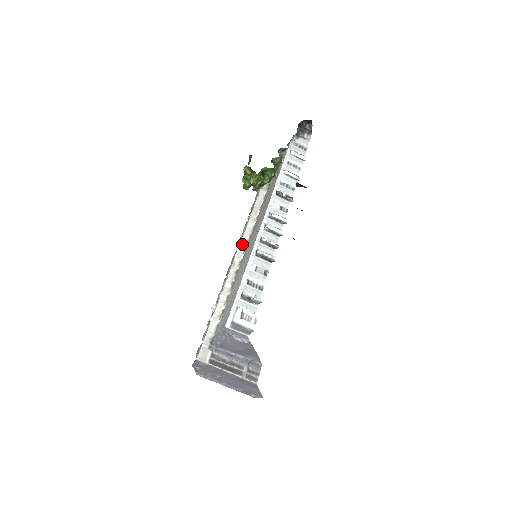
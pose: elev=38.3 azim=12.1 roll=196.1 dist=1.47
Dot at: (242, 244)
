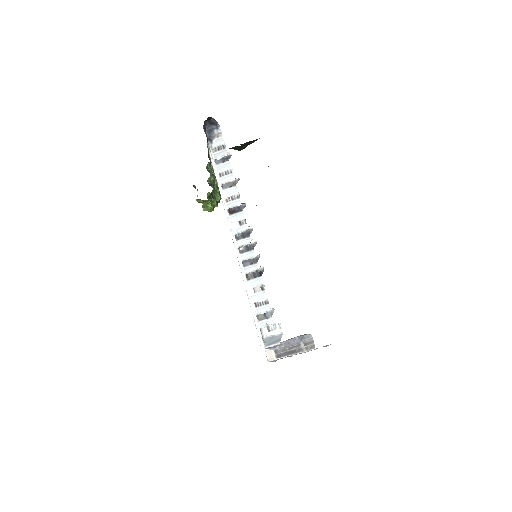
Dot at: occluded
